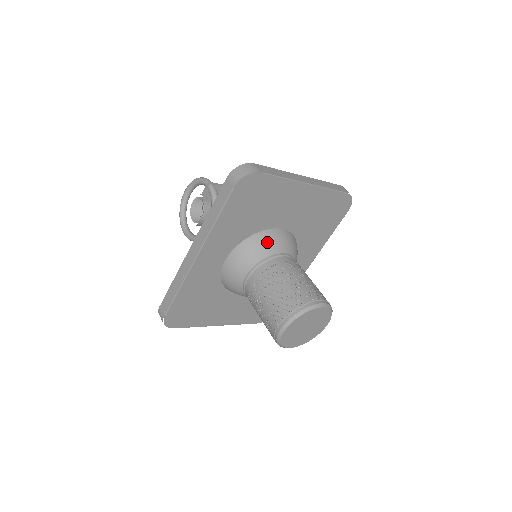
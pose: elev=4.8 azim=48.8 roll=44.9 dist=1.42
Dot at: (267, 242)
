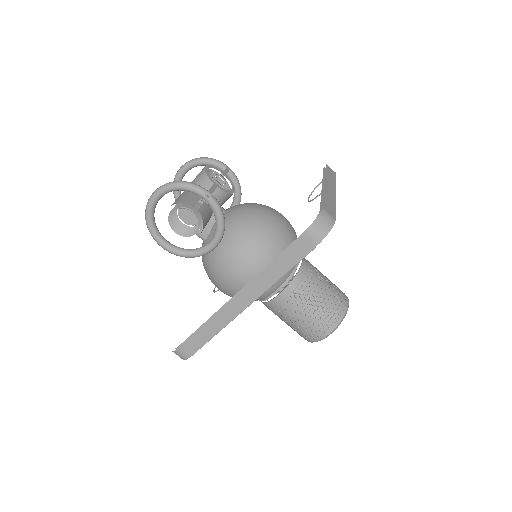
Dot at: occluded
